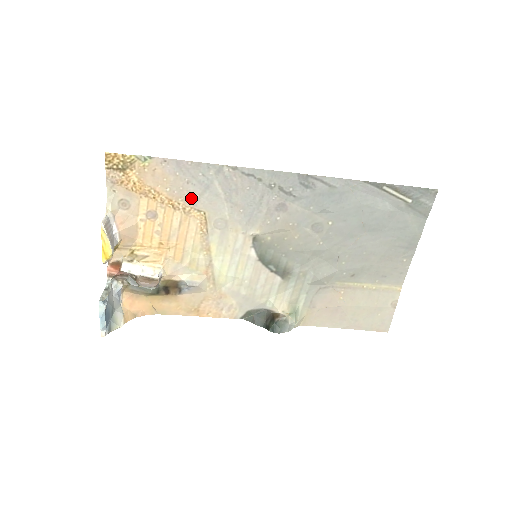
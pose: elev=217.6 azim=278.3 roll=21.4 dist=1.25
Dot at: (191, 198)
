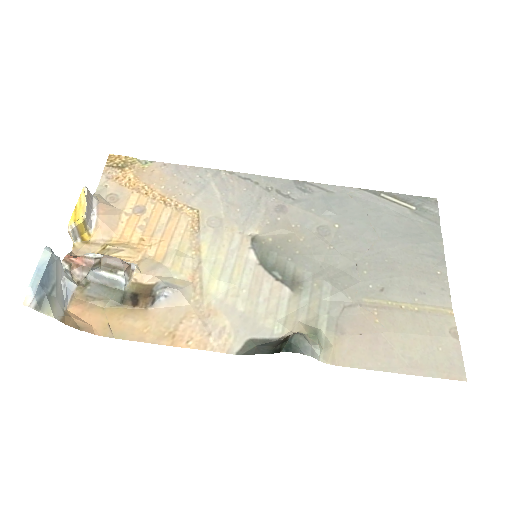
Dot at: (185, 196)
